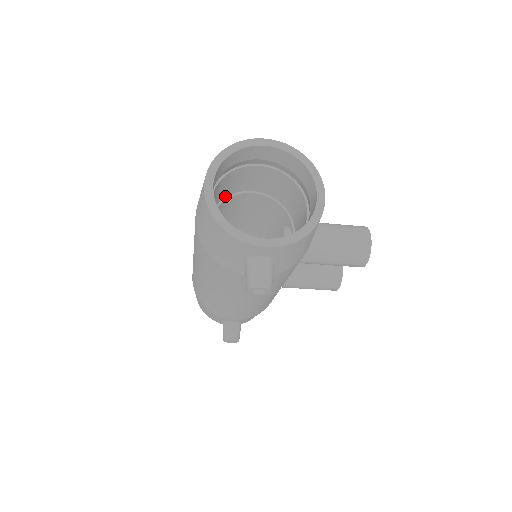
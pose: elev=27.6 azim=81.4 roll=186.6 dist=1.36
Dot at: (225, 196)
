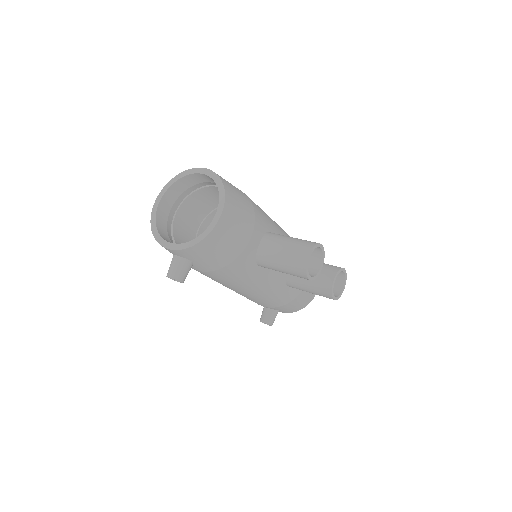
Dot at: (215, 207)
